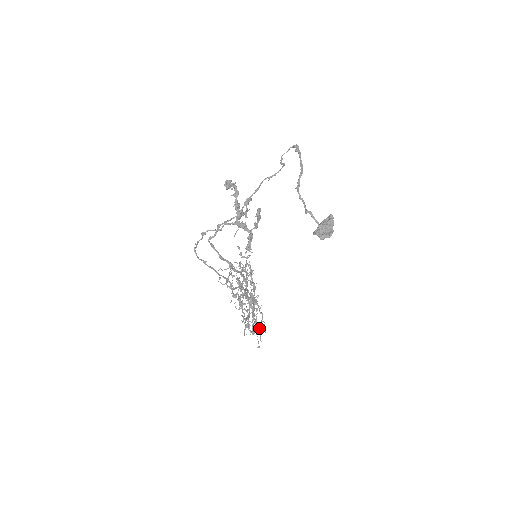
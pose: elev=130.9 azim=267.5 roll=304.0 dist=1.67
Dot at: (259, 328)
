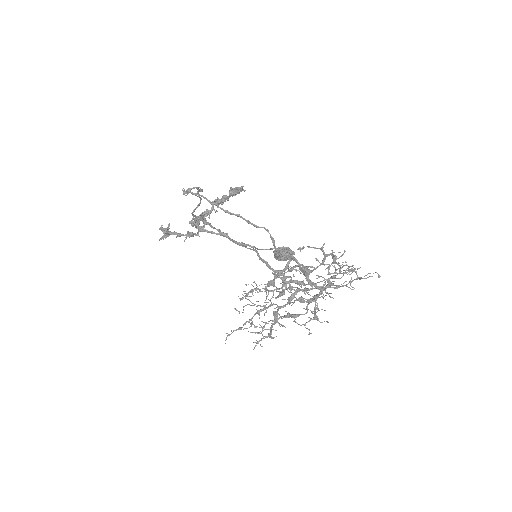
Dot at: (349, 271)
